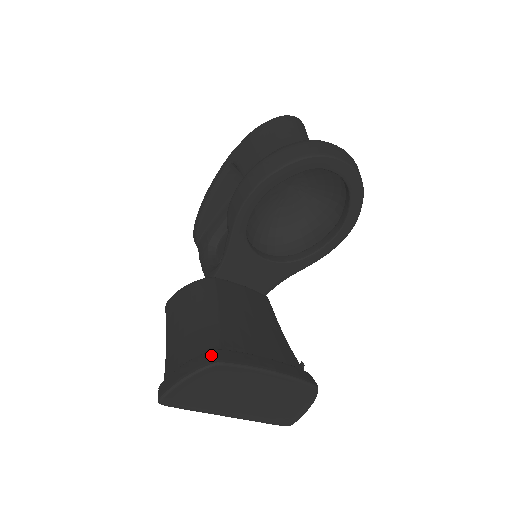
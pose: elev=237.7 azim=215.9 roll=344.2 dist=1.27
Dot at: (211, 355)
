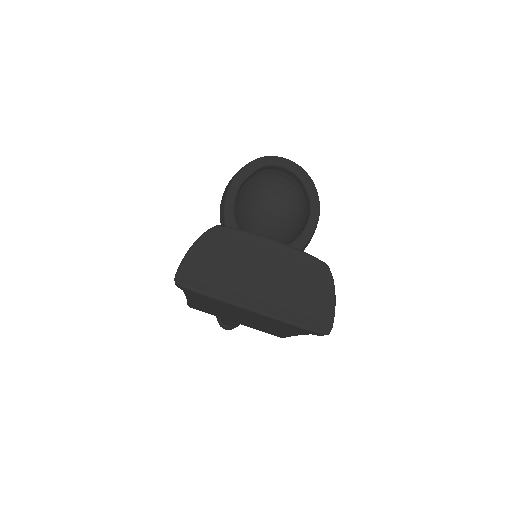
Dot at: occluded
